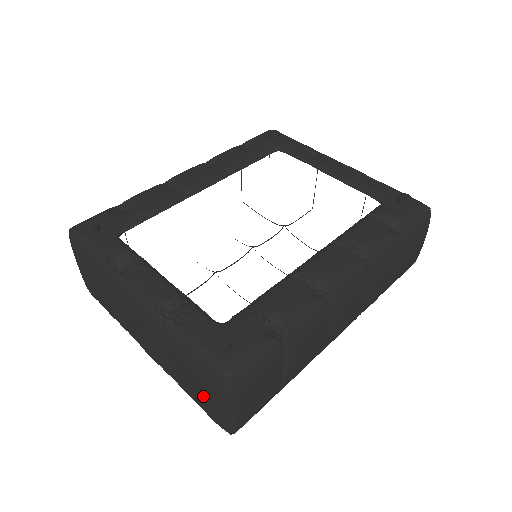
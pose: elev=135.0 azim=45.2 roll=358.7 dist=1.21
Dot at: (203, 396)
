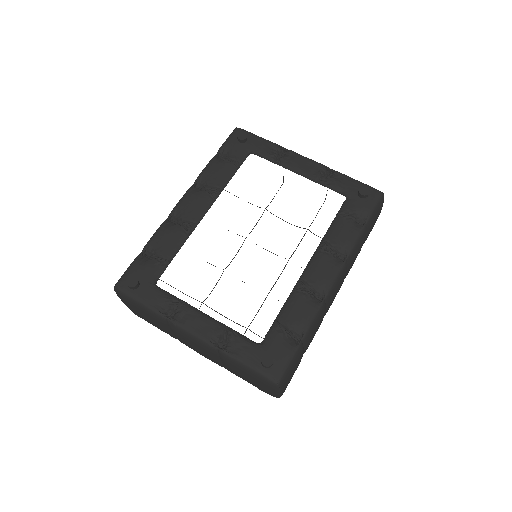
Dot at: (256, 385)
